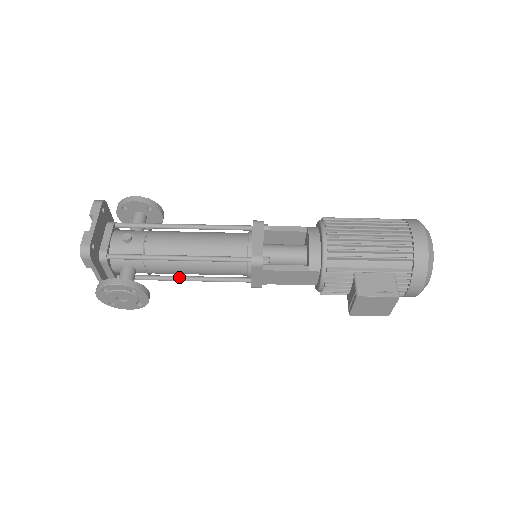
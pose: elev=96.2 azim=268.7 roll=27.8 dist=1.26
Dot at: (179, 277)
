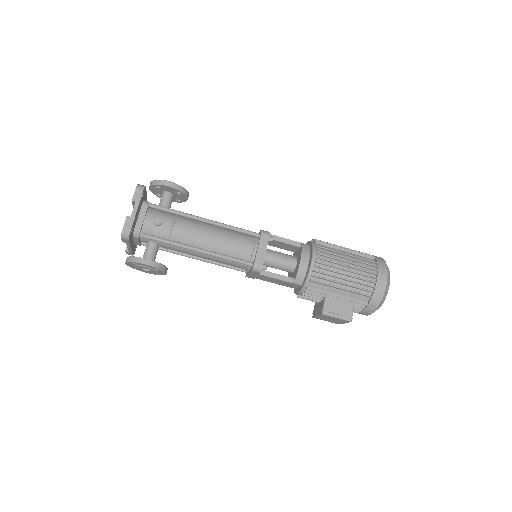
Dot at: (191, 256)
